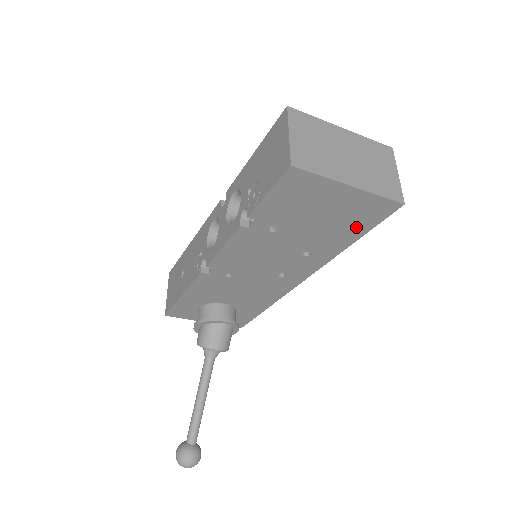
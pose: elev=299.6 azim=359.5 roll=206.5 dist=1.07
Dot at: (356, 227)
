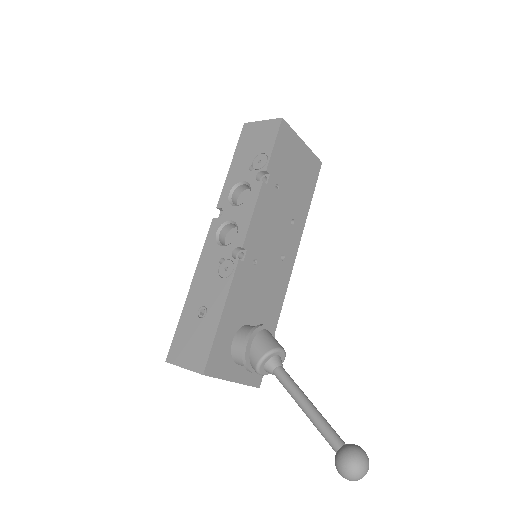
Dot at: (309, 186)
